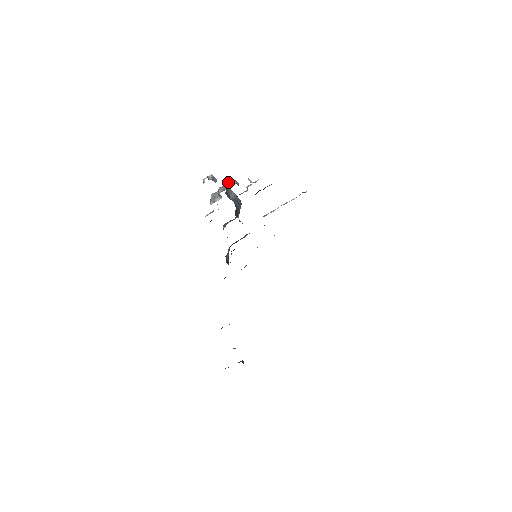
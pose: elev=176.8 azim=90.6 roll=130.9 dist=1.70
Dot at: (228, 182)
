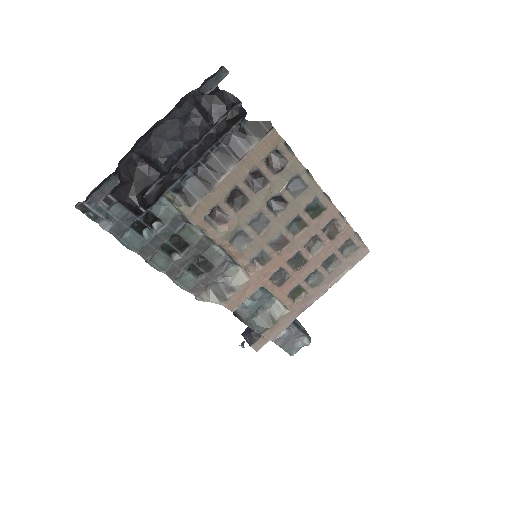
Dot at: occluded
